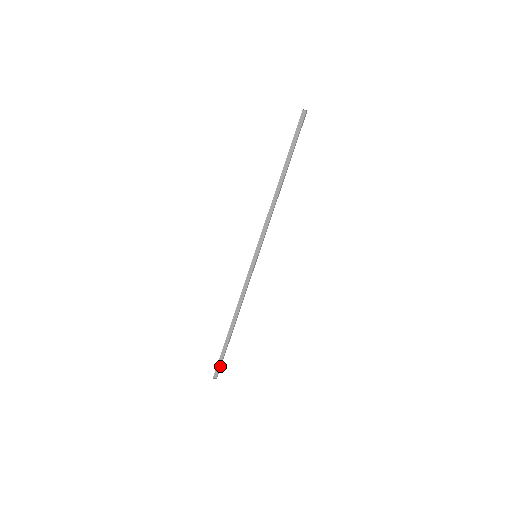
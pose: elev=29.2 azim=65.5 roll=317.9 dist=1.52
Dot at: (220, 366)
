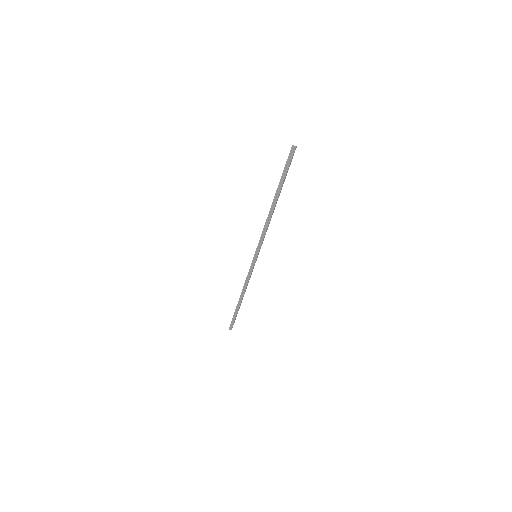
Dot at: (234, 322)
